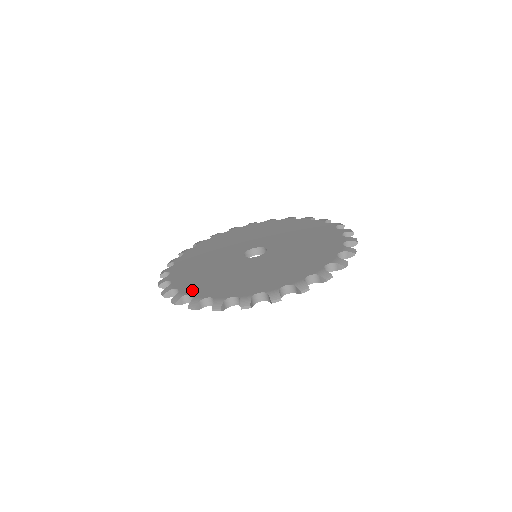
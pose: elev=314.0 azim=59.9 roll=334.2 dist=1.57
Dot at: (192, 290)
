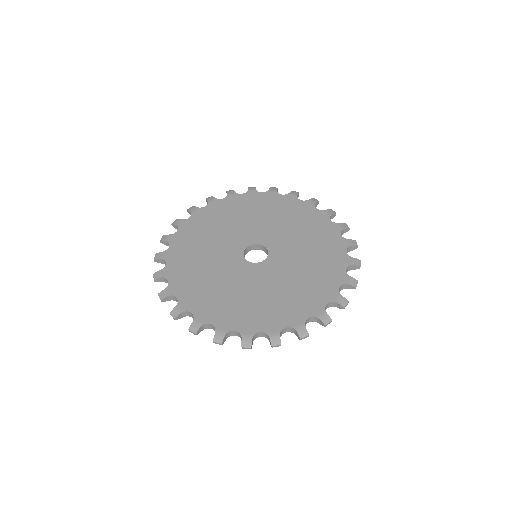
Dot at: (180, 291)
